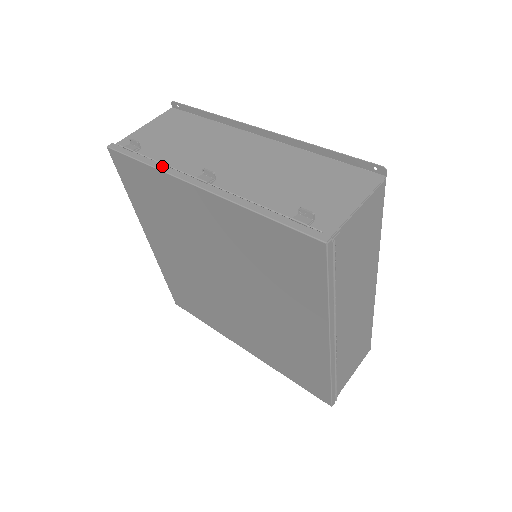
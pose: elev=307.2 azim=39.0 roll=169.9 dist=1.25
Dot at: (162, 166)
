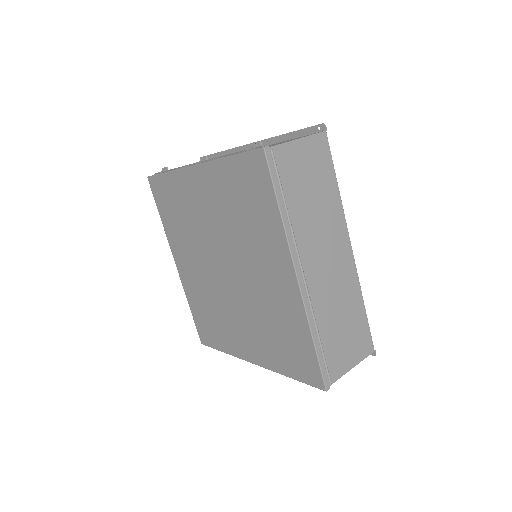
Dot at: occluded
